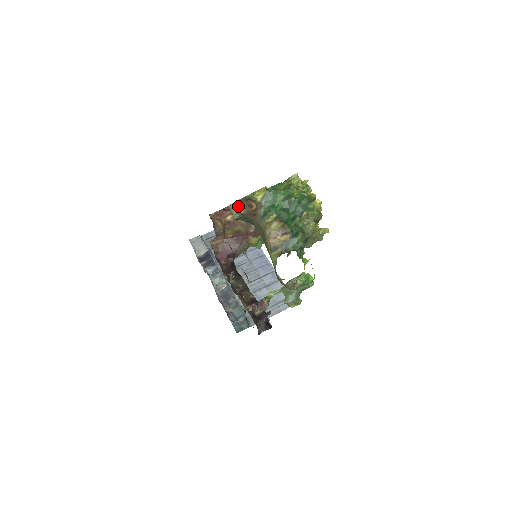
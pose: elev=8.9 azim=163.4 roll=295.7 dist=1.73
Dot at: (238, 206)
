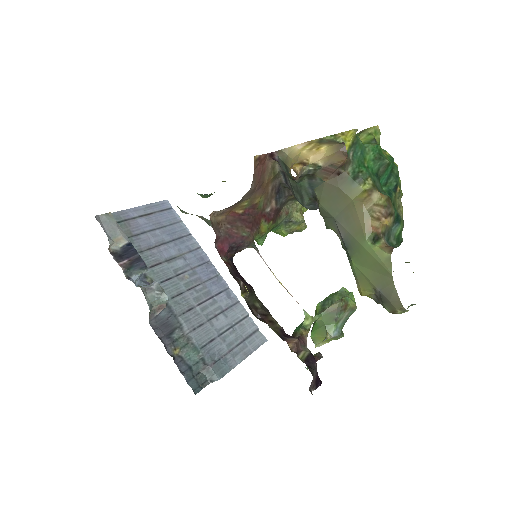
Dot at: (316, 151)
